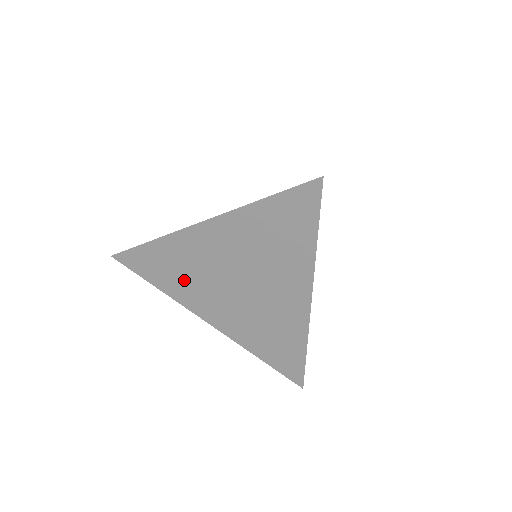
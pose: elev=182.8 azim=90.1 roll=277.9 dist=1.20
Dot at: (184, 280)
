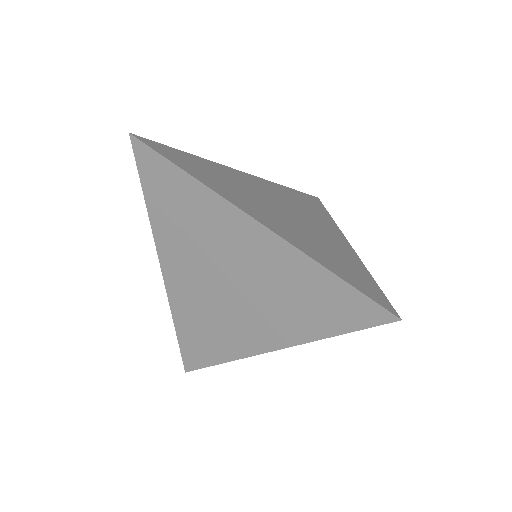
Dot at: (225, 184)
